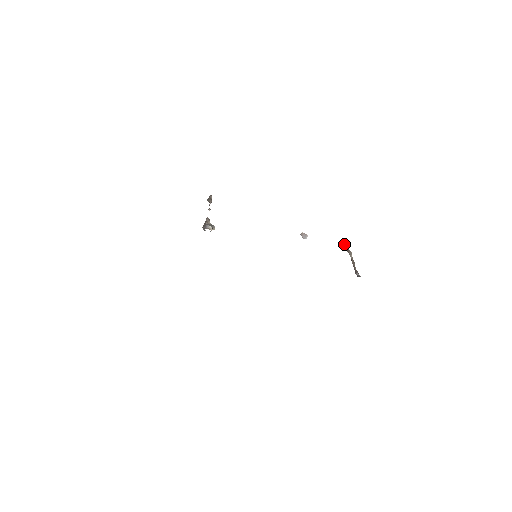
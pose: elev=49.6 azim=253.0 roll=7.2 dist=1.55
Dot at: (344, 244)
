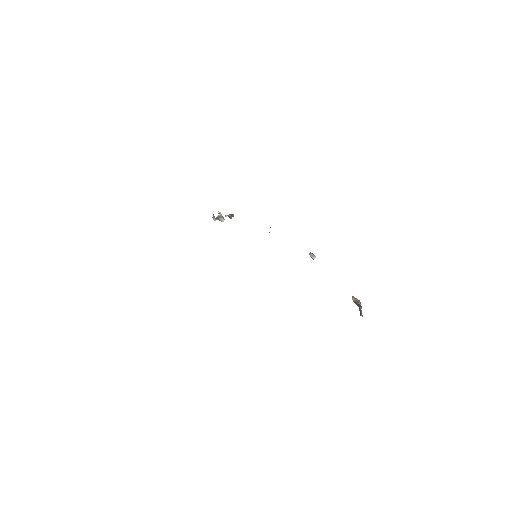
Dot at: (356, 300)
